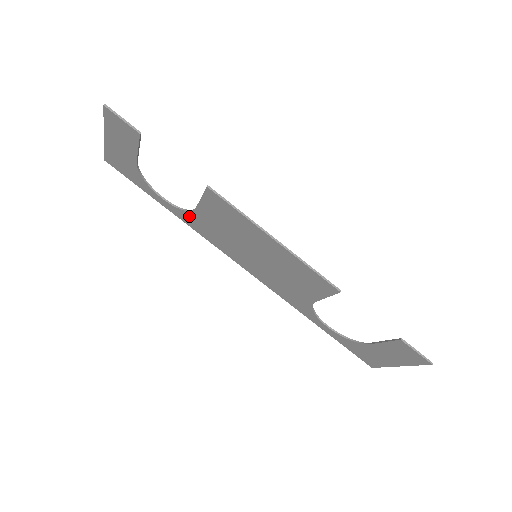
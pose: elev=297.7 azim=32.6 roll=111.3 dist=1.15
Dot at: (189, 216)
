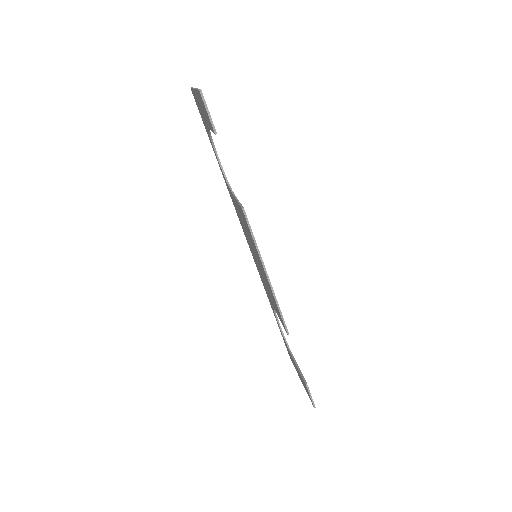
Dot at: occluded
